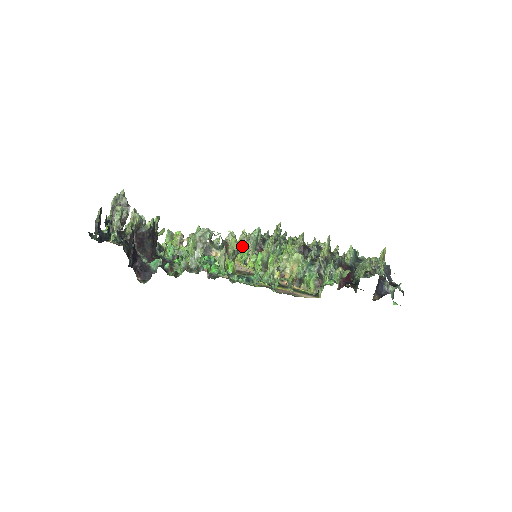
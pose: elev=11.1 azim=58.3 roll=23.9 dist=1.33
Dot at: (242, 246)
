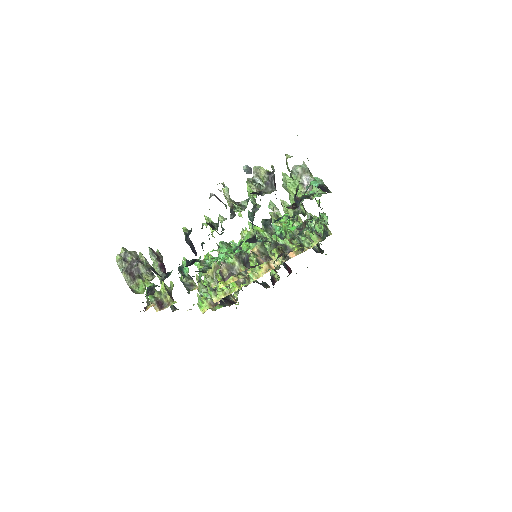
Dot at: occluded
